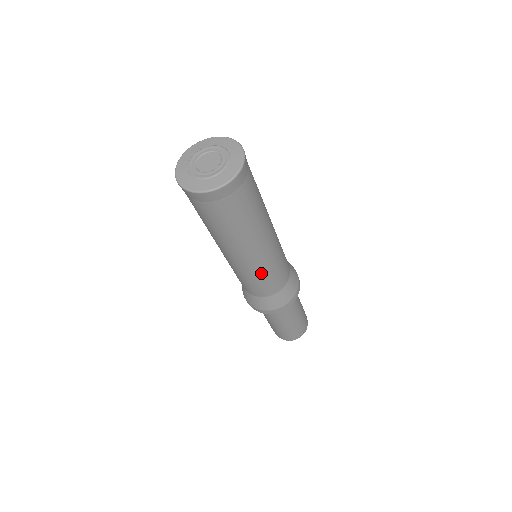
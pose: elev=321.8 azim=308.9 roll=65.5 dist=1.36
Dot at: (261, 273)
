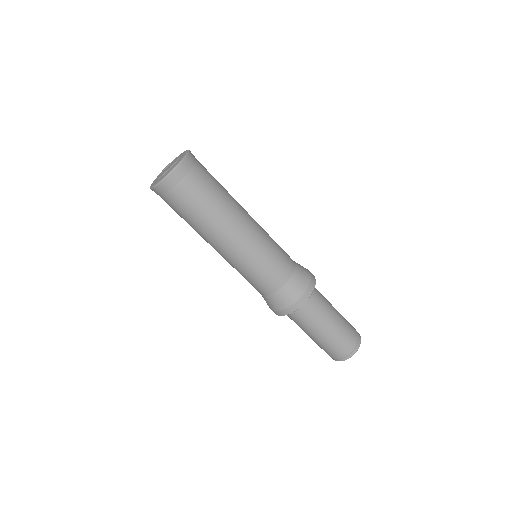
Dot at: (253, 261)
